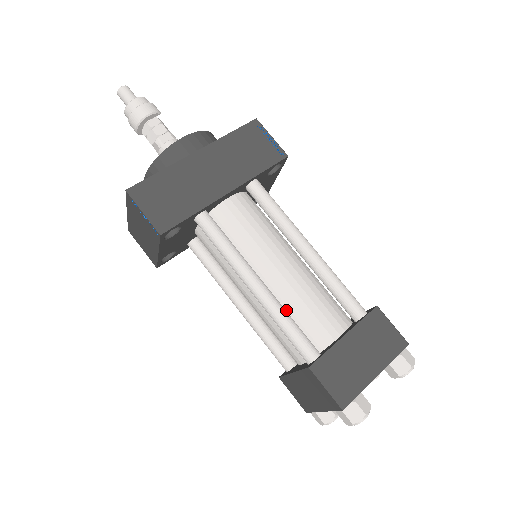
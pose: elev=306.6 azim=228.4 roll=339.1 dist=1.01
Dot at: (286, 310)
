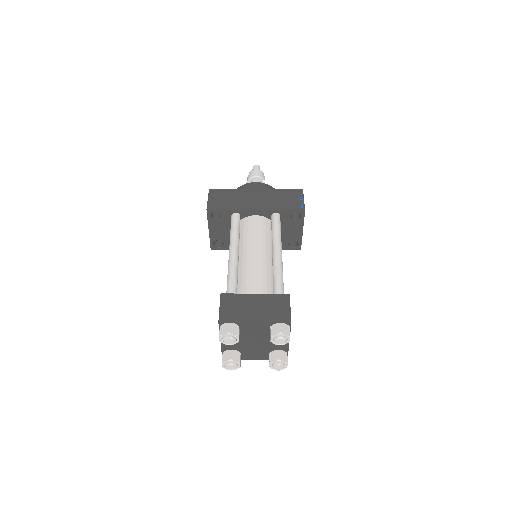
Dot at: (240, 275)
